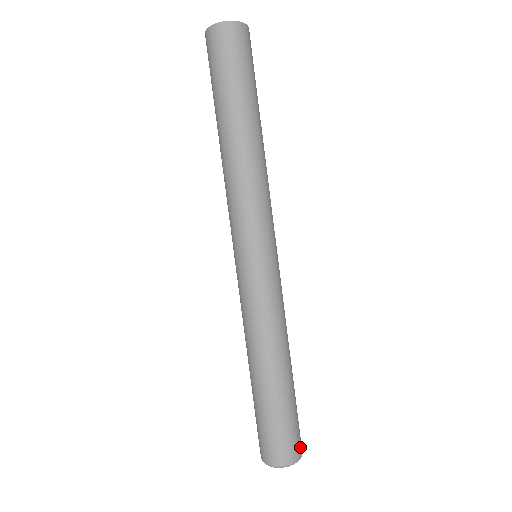
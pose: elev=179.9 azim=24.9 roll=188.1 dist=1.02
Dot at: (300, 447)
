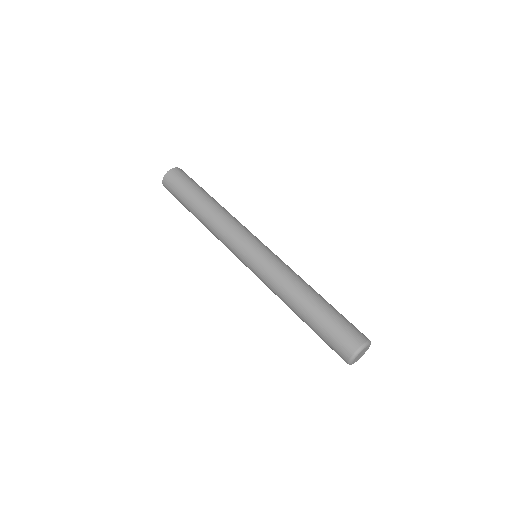
Dot at: (361, 336)
